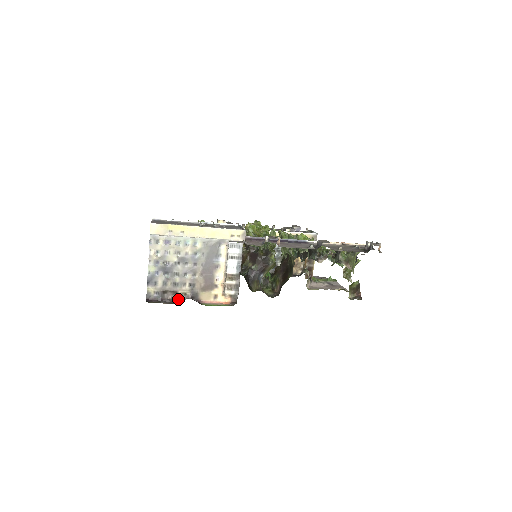
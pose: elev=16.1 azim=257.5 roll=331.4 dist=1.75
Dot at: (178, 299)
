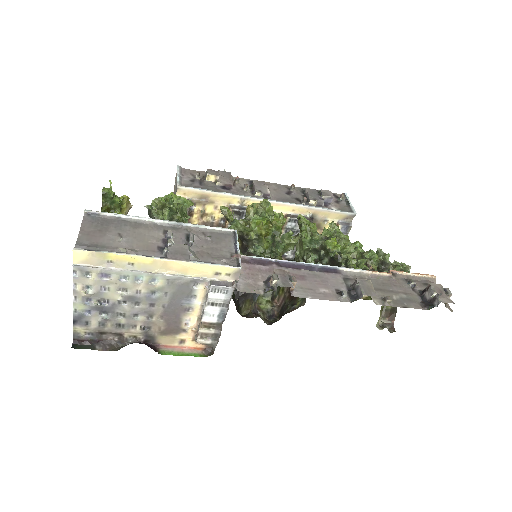
Dot at: (123, 341)
